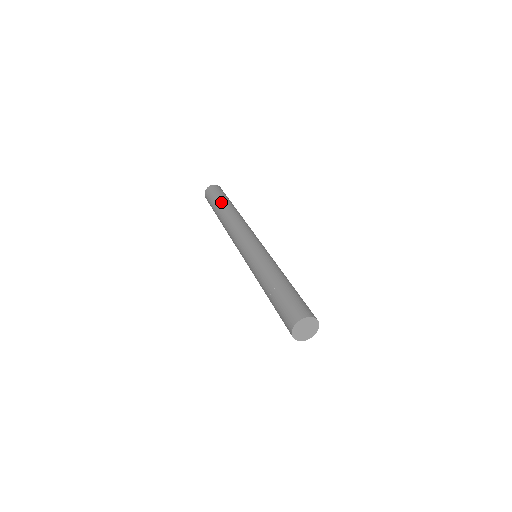
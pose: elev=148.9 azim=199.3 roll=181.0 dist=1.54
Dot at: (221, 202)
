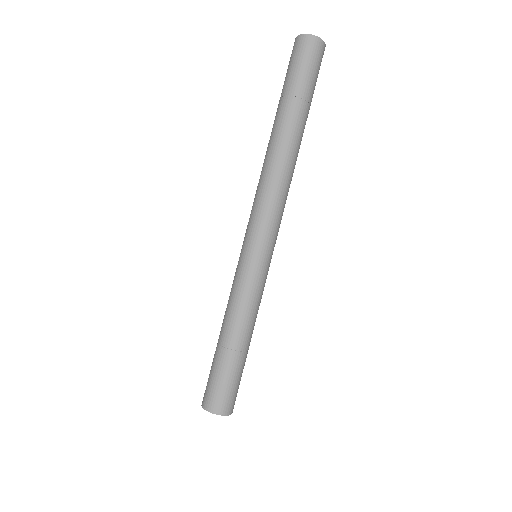
Dot at: (282, 105)
